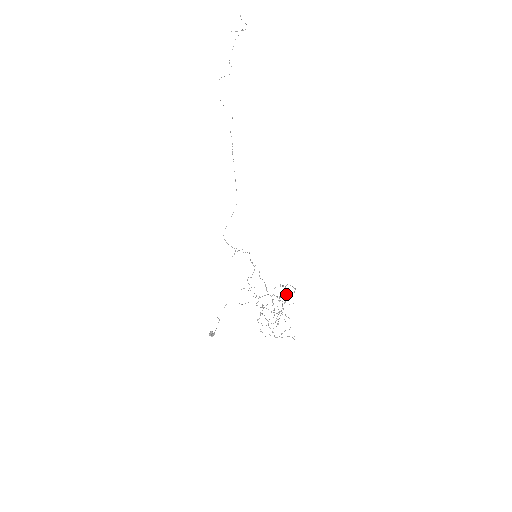
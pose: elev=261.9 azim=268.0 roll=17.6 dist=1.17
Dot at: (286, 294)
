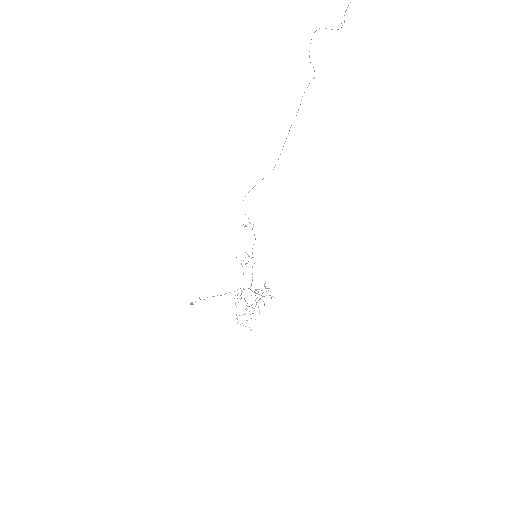
Dot at: (267, 288)
